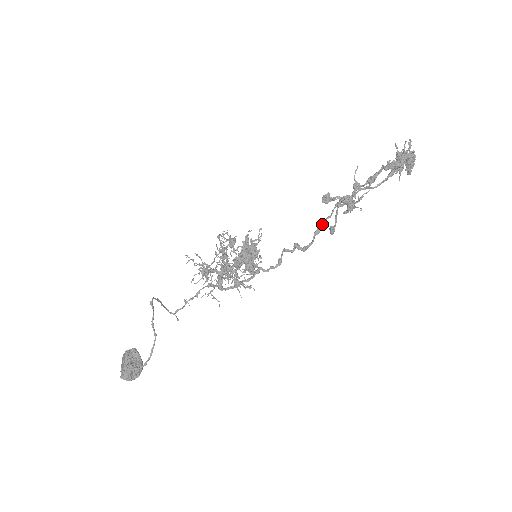
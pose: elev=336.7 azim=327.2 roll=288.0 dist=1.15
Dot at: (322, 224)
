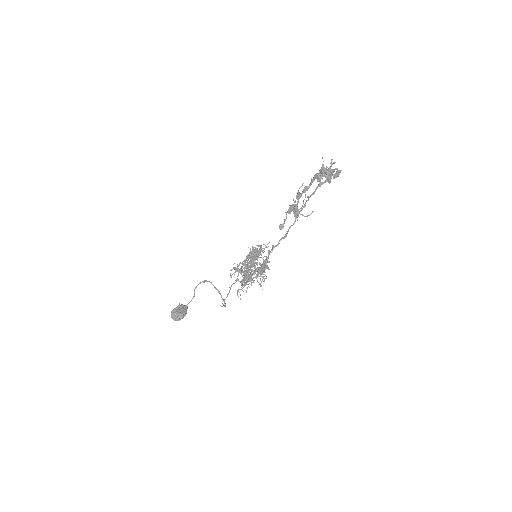
Dot at: (288, 230)
